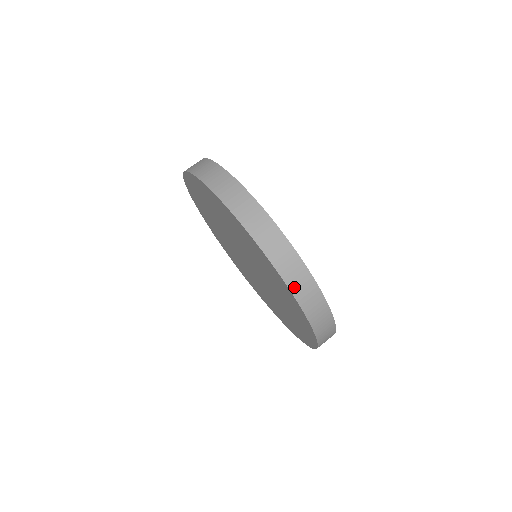
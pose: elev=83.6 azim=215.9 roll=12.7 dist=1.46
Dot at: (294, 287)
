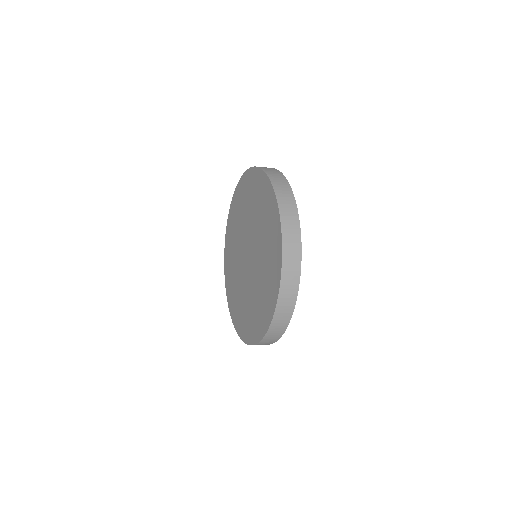
Dot at: (261, 343)
